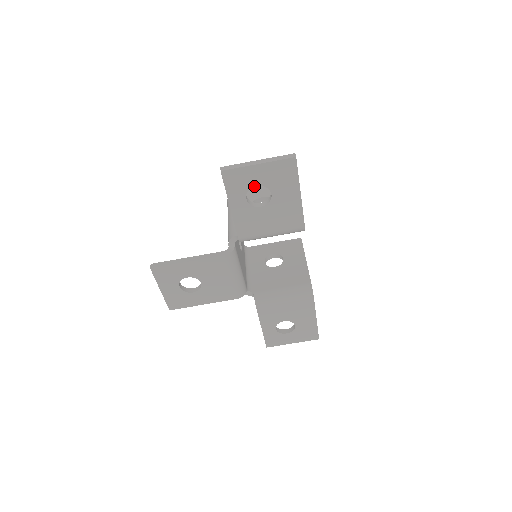
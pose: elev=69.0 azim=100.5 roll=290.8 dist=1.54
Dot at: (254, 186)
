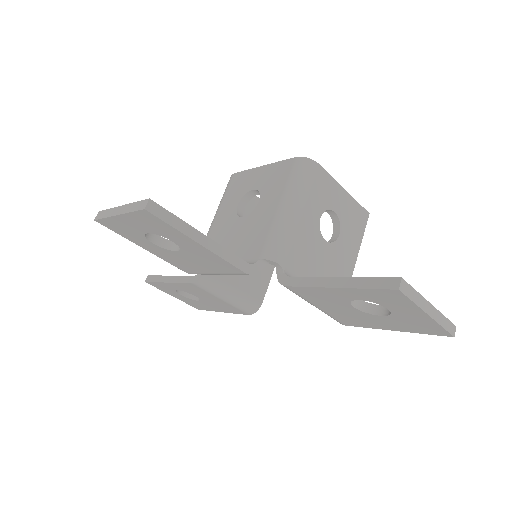
Dot at: (387, 307)
